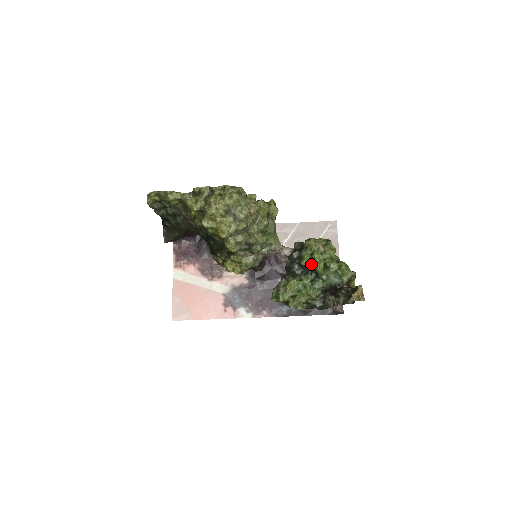
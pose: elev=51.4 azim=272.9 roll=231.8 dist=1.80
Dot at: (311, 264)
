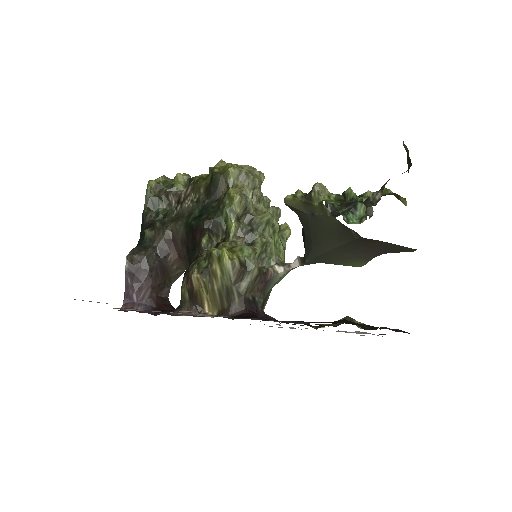
Dot at: (339, 212)
